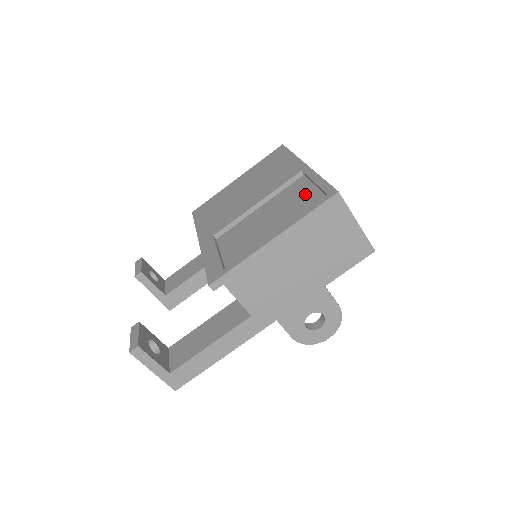
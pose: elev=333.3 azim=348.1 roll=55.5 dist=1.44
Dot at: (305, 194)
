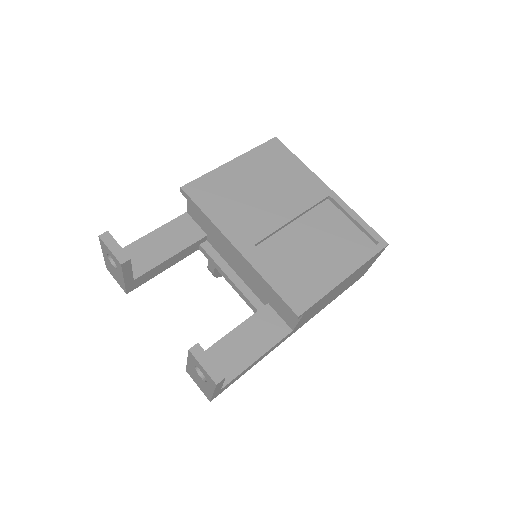
Dot at: (345, 227)
